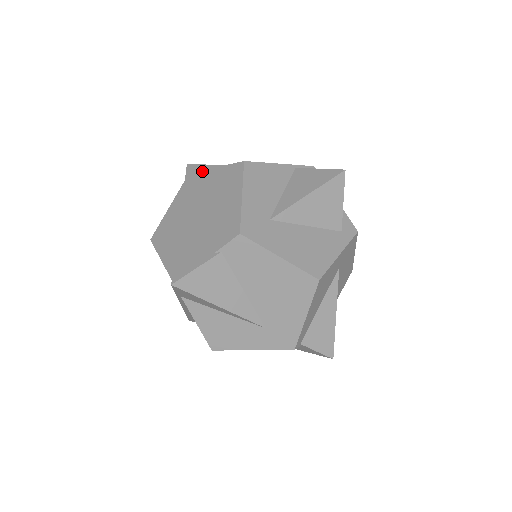
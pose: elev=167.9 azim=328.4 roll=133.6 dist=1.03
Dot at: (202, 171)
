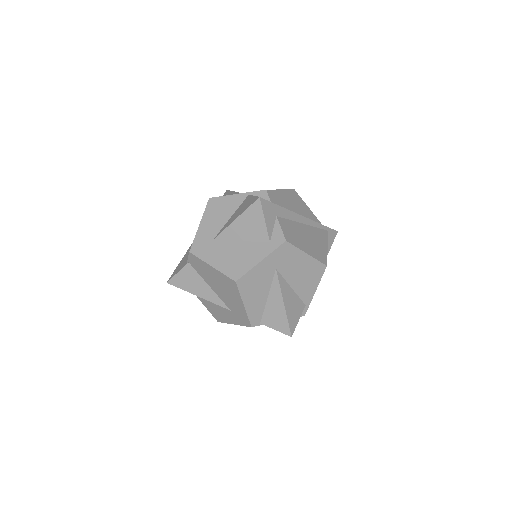
Dot at: occluded
